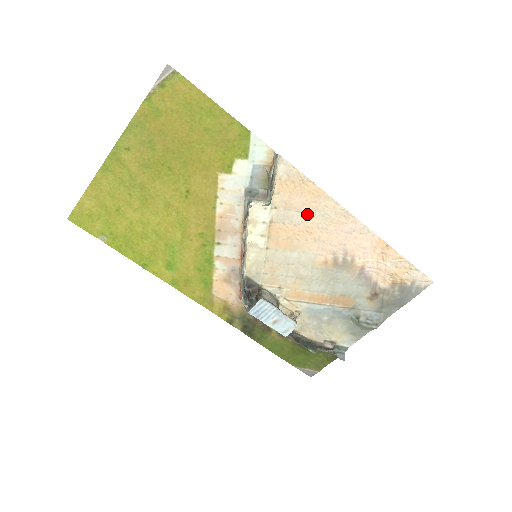
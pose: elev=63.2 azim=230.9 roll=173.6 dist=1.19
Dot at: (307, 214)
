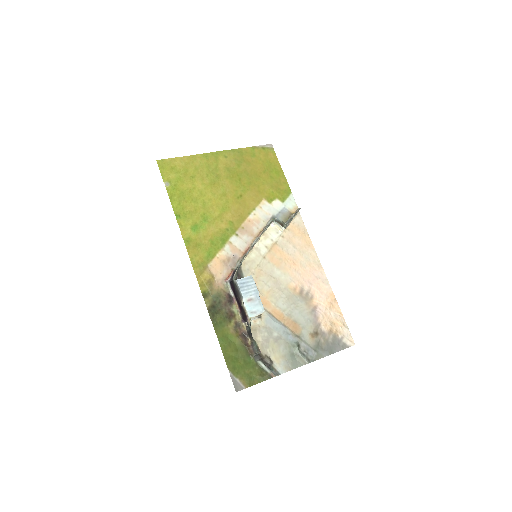
Dot at: (298, 252)
